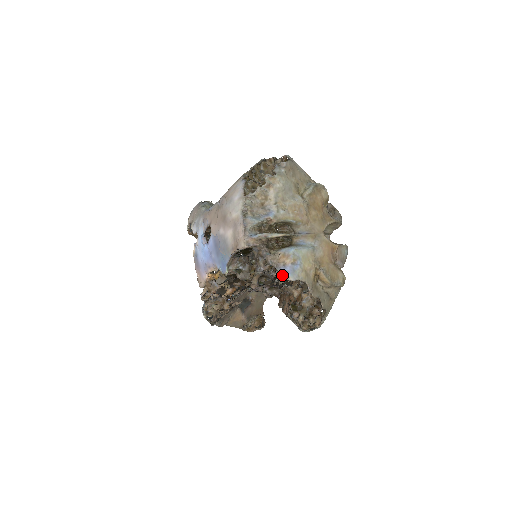
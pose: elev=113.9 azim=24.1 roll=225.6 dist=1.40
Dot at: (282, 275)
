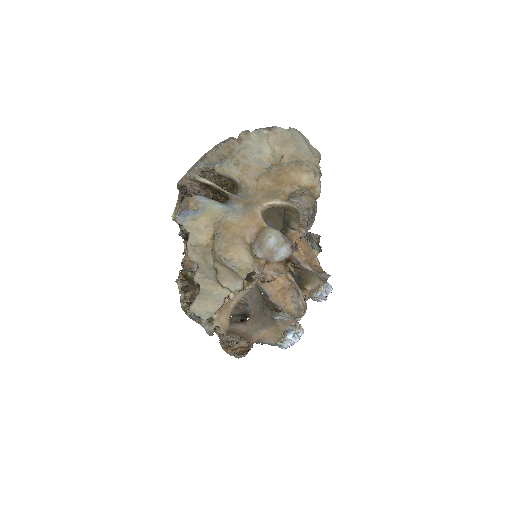
Dot at: occluded
